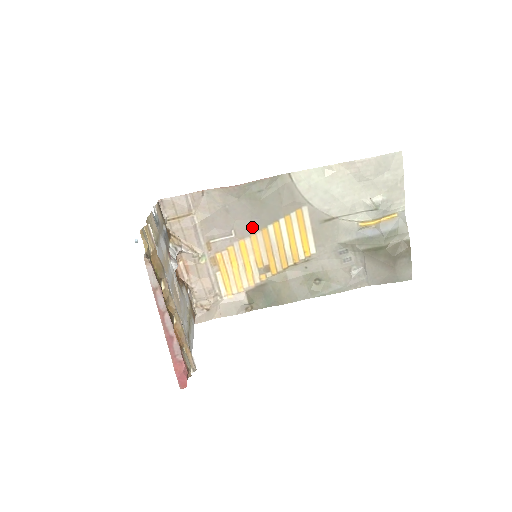
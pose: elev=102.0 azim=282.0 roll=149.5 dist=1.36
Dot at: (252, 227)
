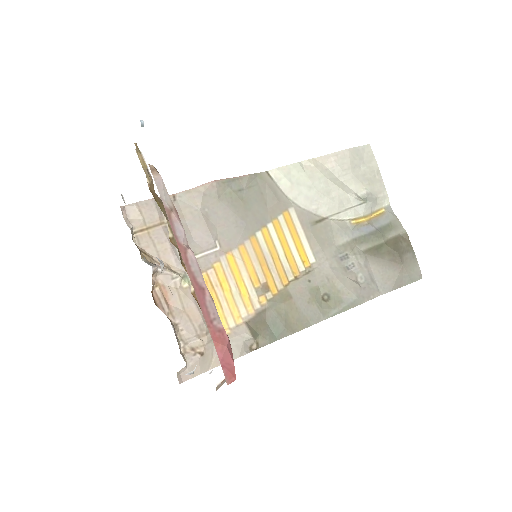
Dot at: (238, 235)
